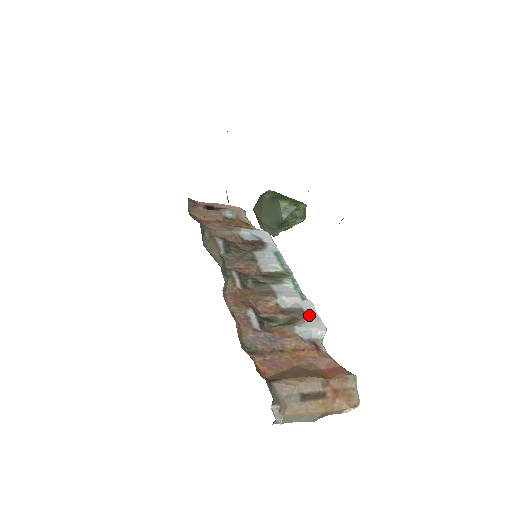
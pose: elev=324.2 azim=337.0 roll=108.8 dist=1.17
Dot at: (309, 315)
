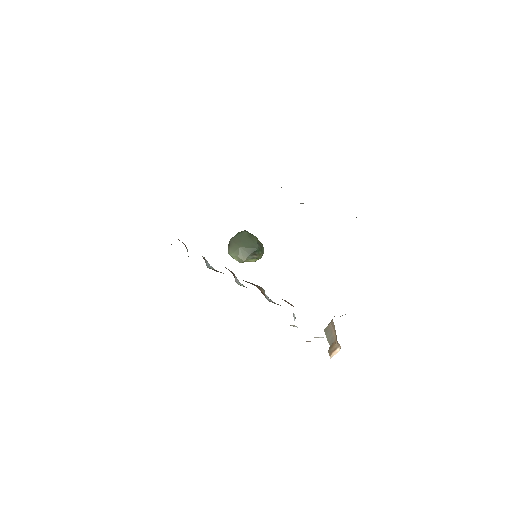
Dot at: occluded
